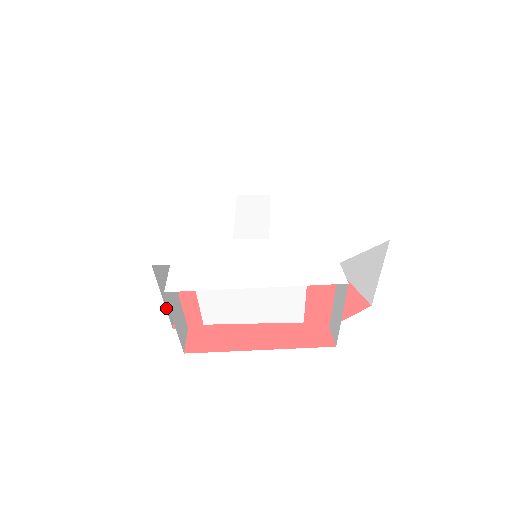
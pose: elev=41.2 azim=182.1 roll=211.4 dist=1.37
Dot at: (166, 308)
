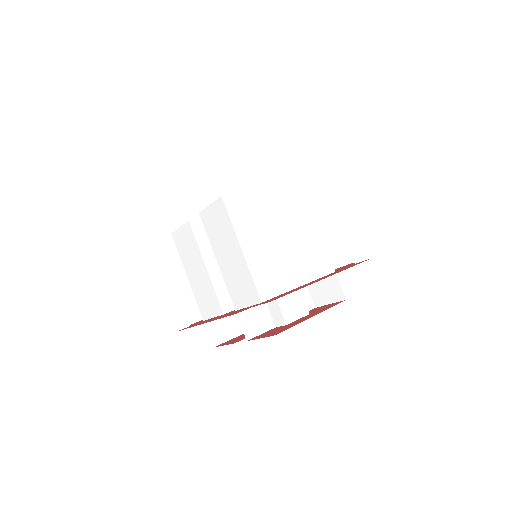
Dot at: occluded
